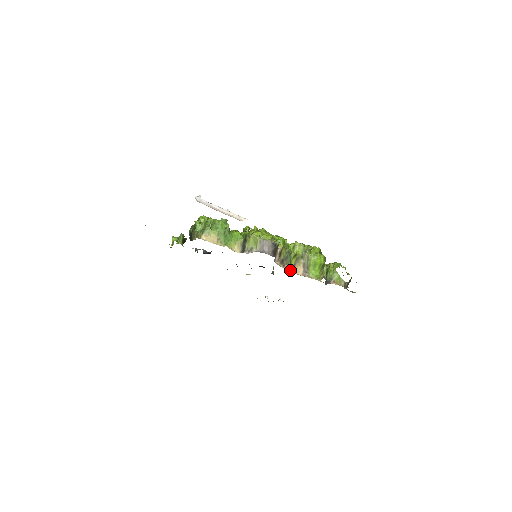
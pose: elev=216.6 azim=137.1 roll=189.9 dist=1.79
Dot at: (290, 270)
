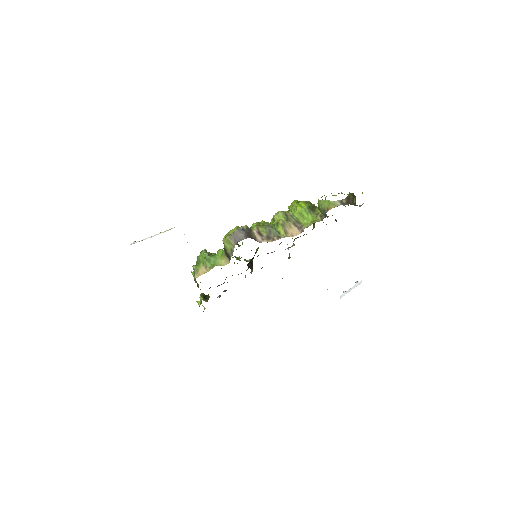
Dot at: occluded
